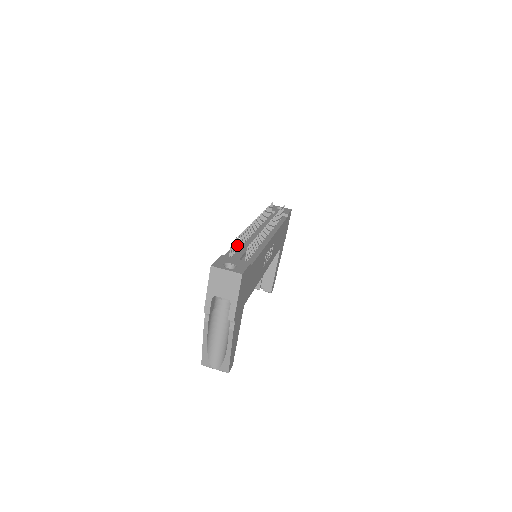
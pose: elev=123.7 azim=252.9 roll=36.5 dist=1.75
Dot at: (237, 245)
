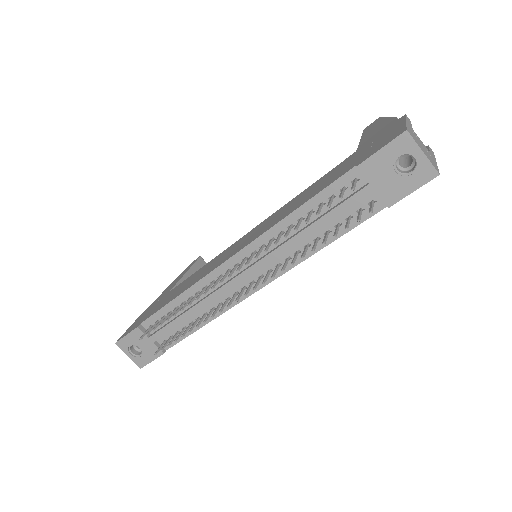
Dot at: (165, 318)
